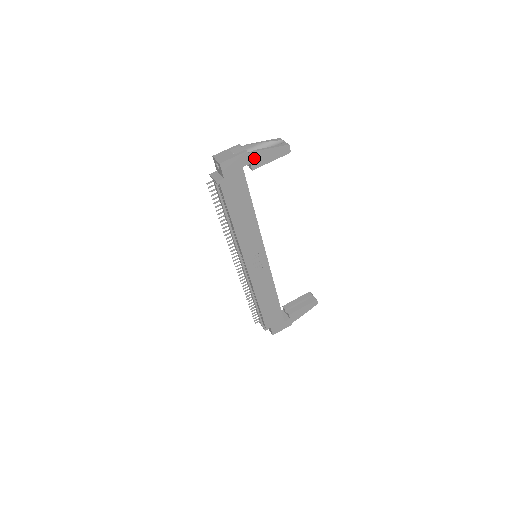
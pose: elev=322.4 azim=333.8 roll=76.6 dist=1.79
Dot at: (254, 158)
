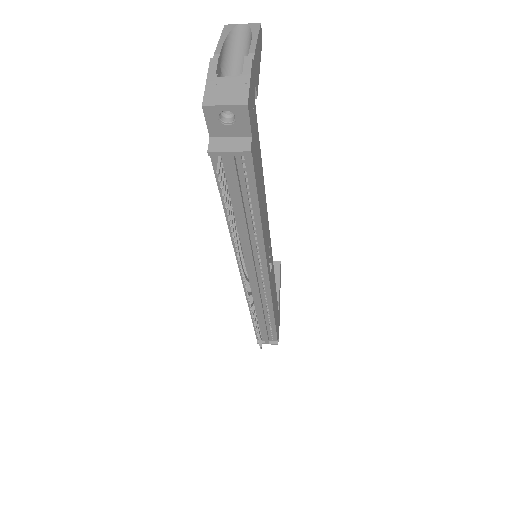
Dot at: (255, 69)
